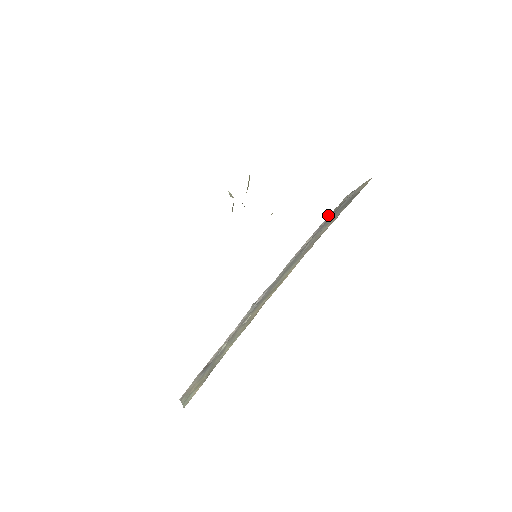
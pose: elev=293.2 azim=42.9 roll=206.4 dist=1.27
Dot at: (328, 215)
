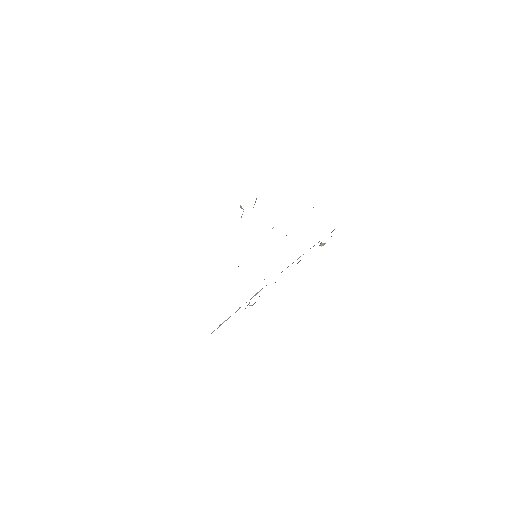
Dot at: (321, 242)
